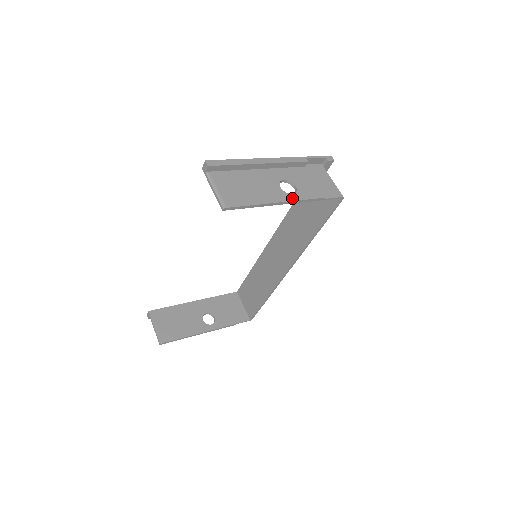
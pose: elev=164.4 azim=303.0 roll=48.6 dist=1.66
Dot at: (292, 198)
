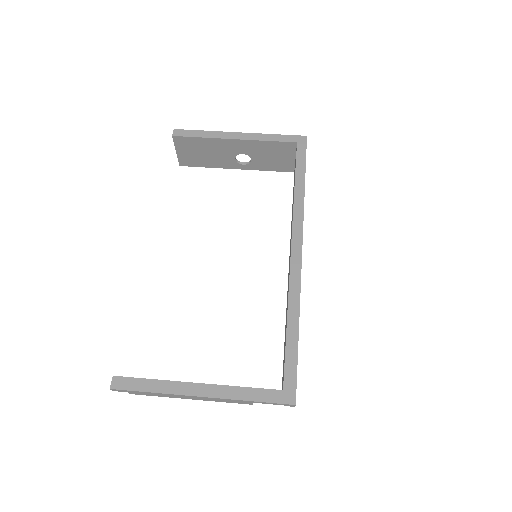
Dot at: (209, 400)
